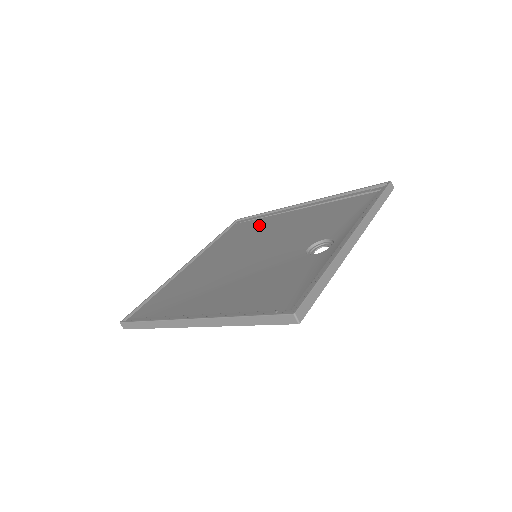
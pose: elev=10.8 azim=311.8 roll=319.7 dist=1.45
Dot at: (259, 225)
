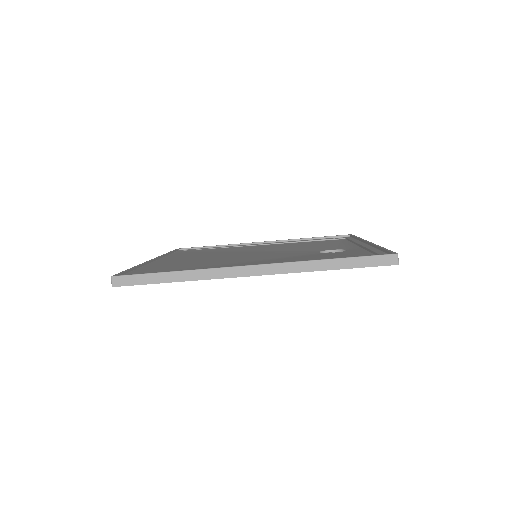
Dot at: (220, 250)
